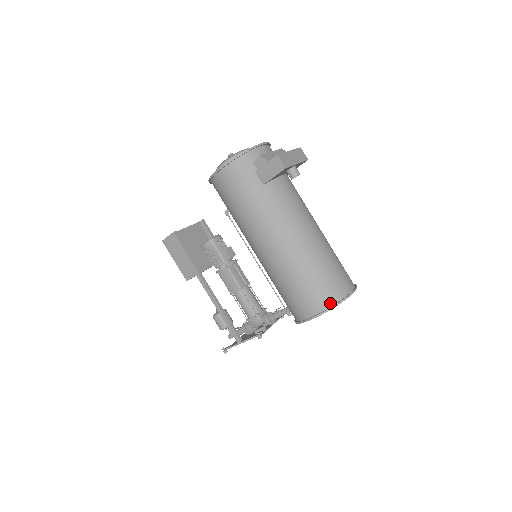
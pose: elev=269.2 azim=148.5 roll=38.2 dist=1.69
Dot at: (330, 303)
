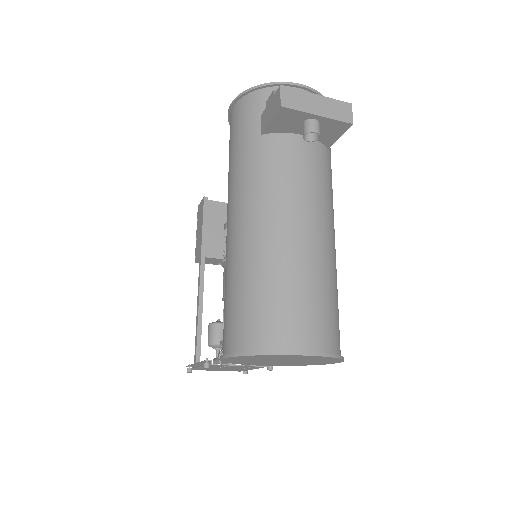
Dot at: (253, 345)
